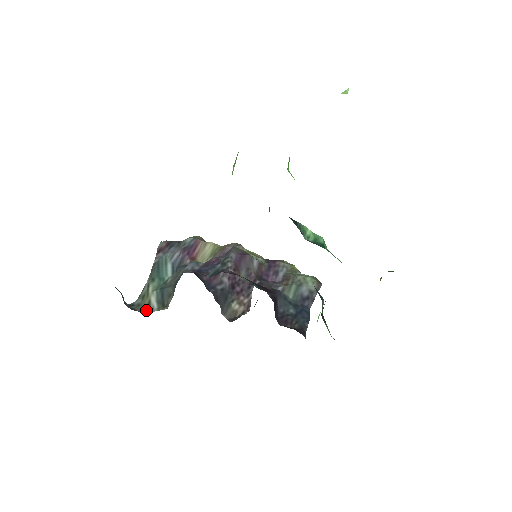
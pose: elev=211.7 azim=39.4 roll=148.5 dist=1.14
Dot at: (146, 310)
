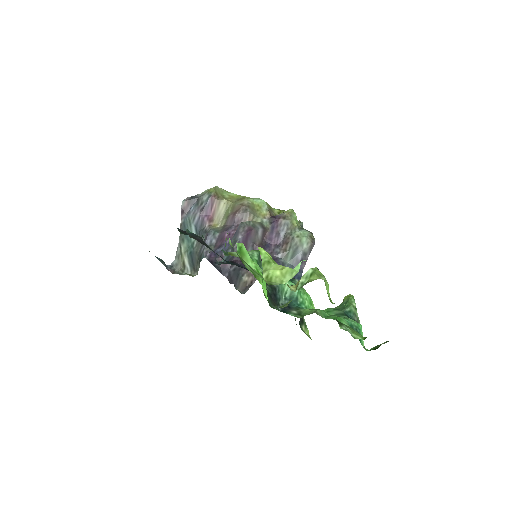
Dot at: (183, 271)
